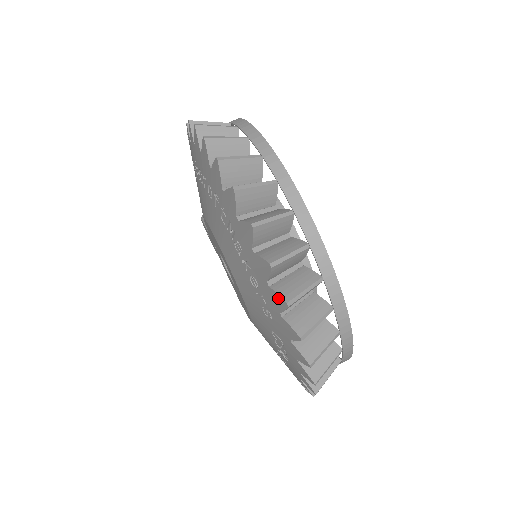
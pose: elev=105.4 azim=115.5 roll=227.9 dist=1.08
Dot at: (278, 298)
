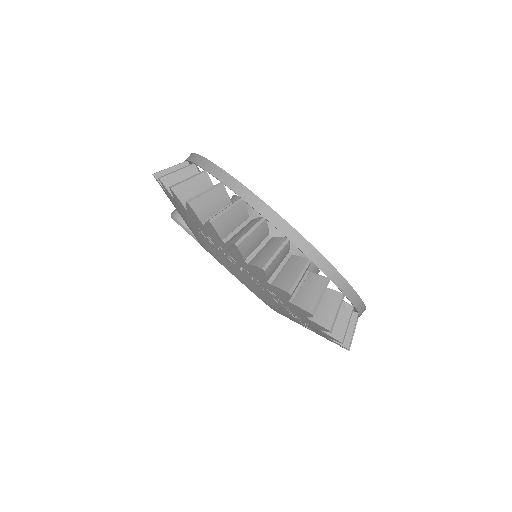
Dot at: (338, 344)
